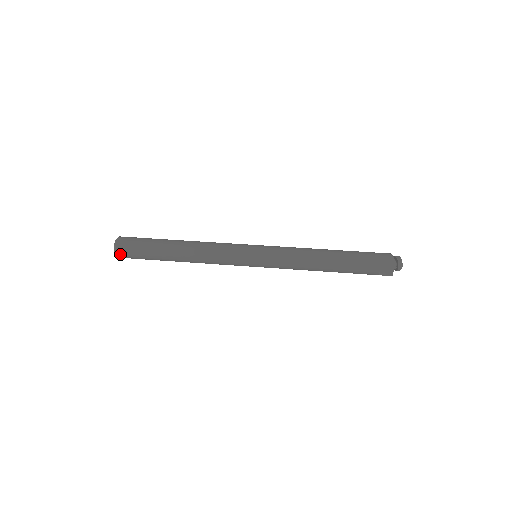
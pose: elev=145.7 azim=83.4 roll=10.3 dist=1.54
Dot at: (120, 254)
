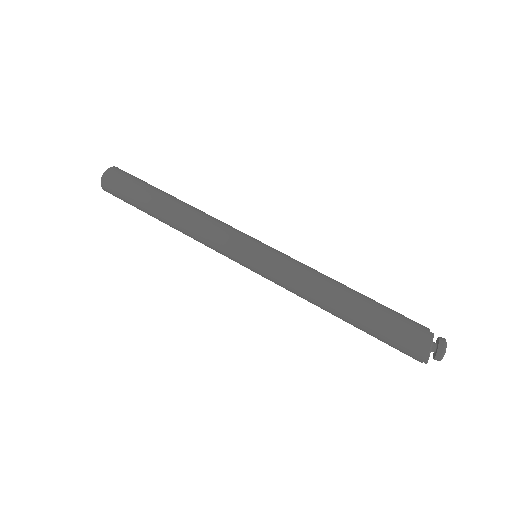
Dot at: (108, 192)
